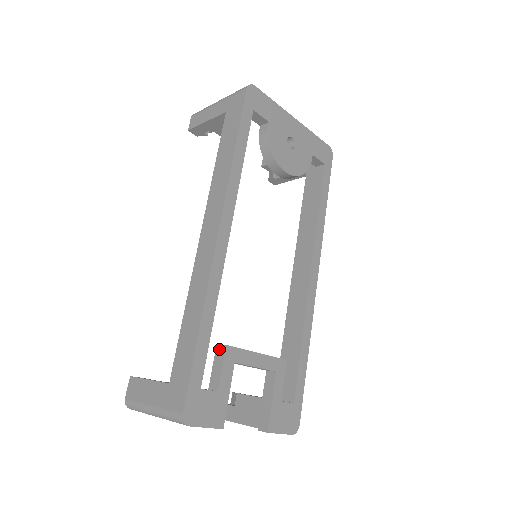
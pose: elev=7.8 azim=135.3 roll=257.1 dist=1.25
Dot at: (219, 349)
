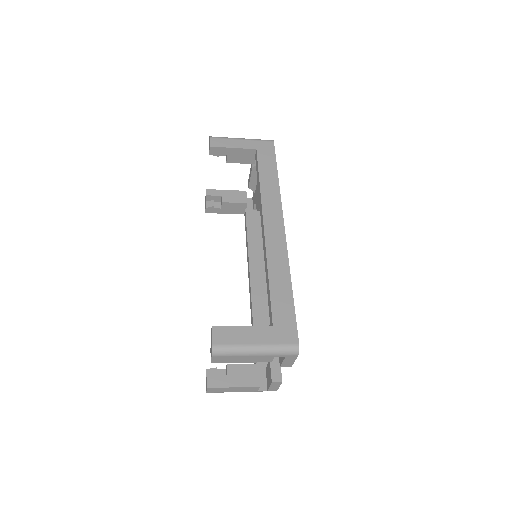
Dot at: occluded
